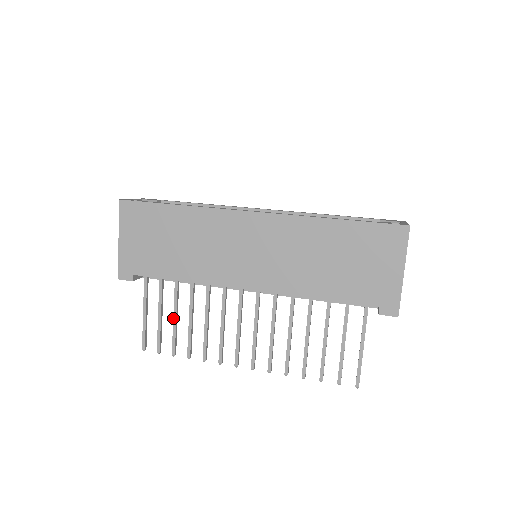
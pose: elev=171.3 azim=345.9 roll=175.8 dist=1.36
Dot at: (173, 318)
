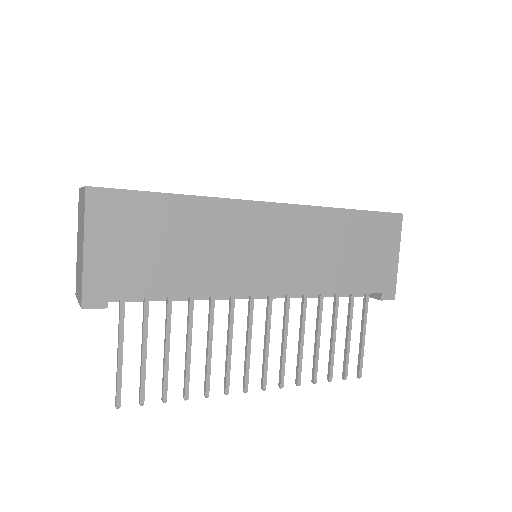
Dot at: (165, 350)
